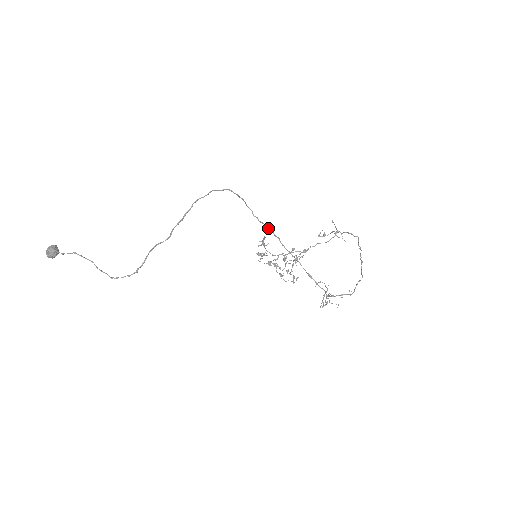
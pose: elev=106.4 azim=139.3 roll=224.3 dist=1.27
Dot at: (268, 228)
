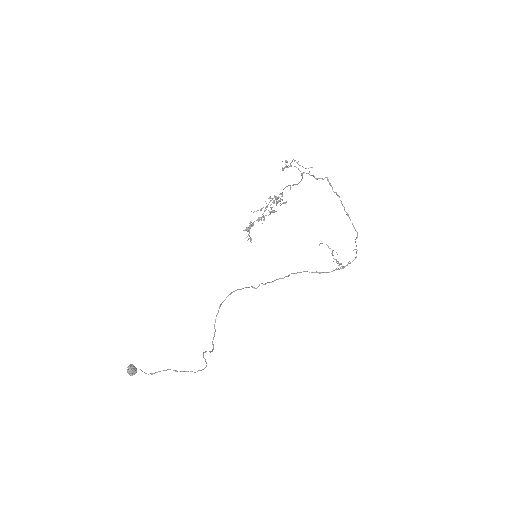
Dot at: occluded
